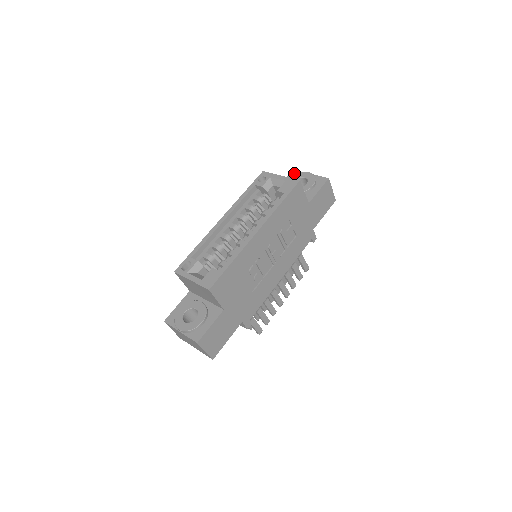
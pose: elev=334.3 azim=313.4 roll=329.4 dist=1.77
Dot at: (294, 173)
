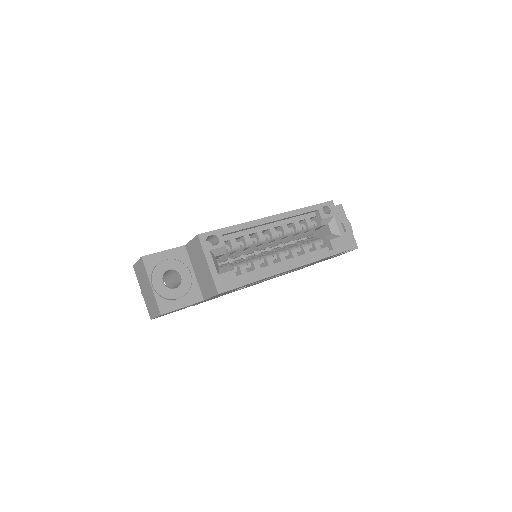
Dot at: (341, 210)
